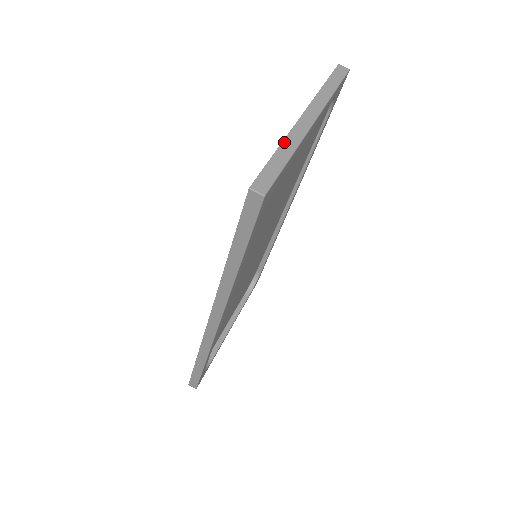
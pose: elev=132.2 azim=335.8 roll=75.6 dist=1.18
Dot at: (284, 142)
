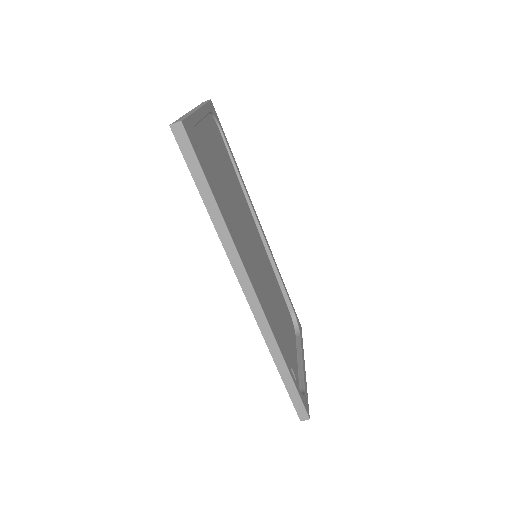
Dot at: occluded
